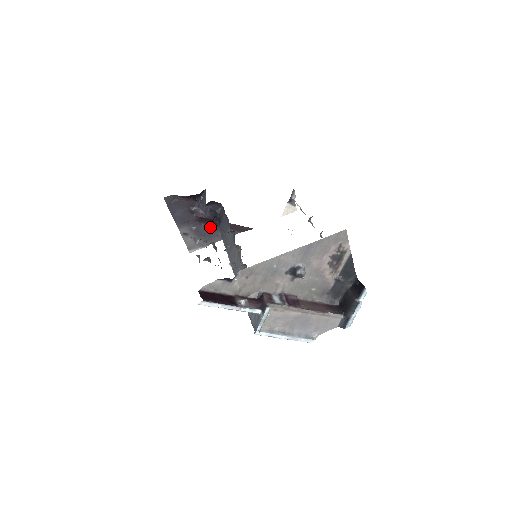
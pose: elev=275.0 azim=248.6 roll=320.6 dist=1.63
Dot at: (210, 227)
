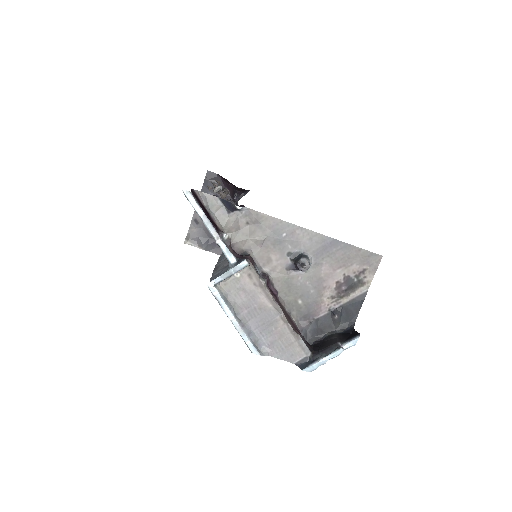
Dot at: (234, 202)
